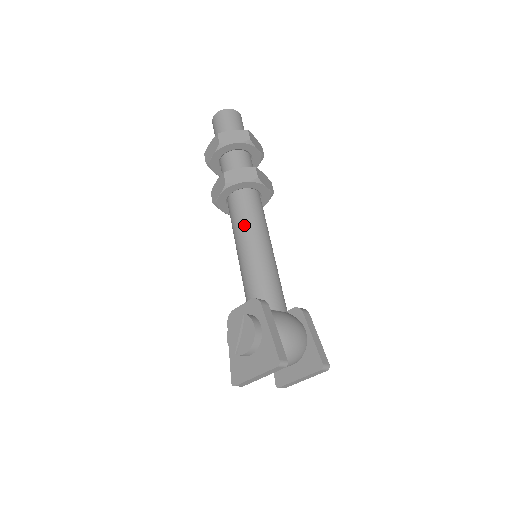
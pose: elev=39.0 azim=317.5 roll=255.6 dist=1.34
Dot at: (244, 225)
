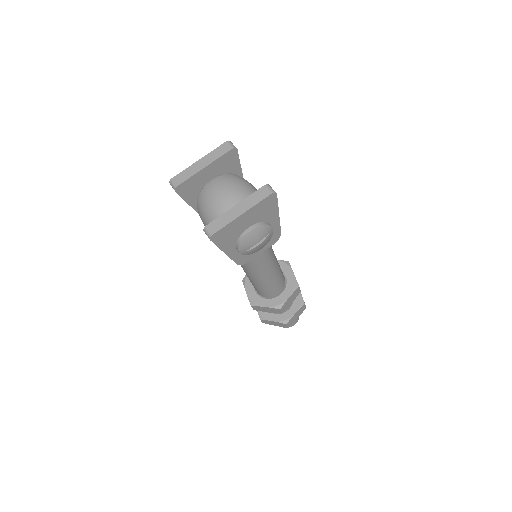
Dot at: occluded
